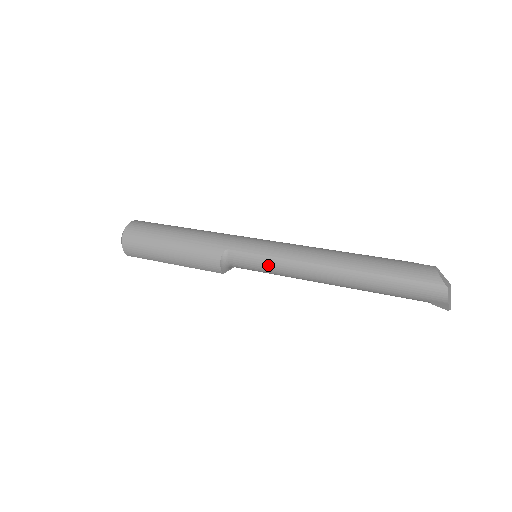
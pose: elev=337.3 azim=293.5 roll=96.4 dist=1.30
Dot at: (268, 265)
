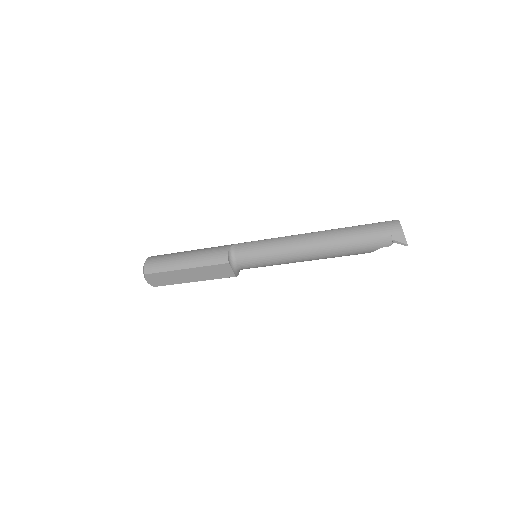
Dot at: (267, 244)
